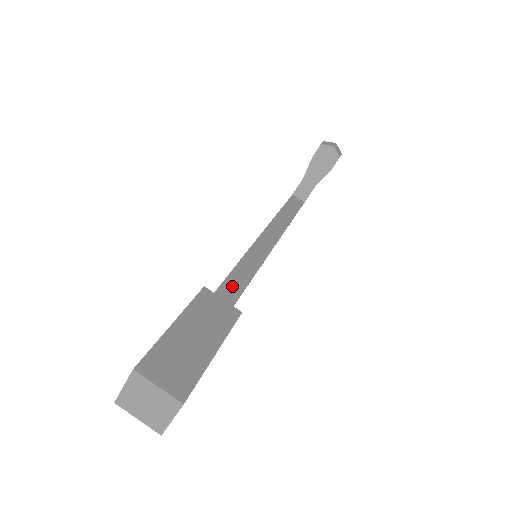
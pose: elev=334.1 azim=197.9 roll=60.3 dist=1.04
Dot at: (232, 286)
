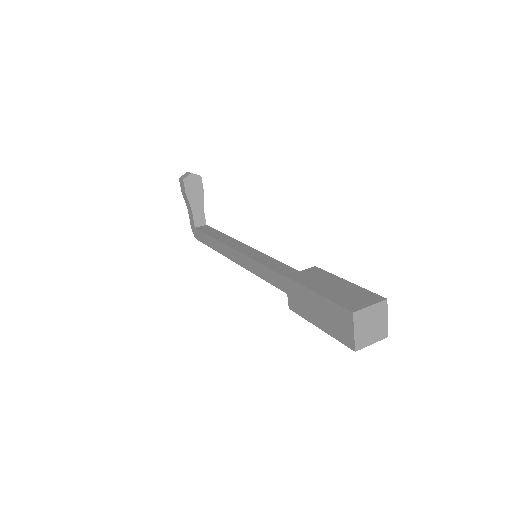
Dot at: (283, 270)
